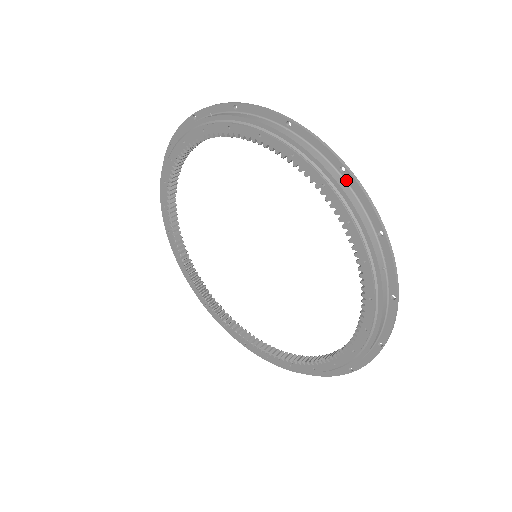
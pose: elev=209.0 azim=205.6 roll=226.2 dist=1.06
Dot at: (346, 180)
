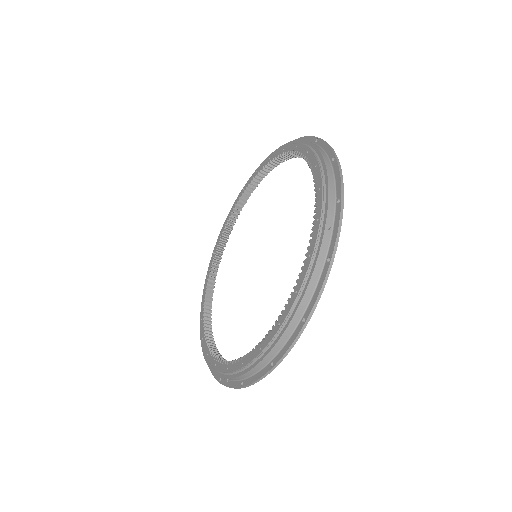
Dot at: (333, 166)
